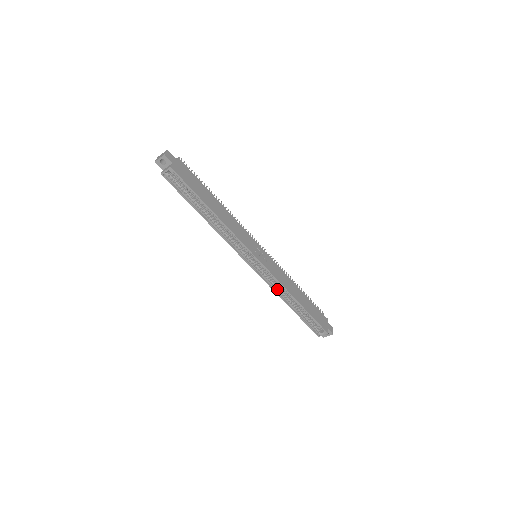
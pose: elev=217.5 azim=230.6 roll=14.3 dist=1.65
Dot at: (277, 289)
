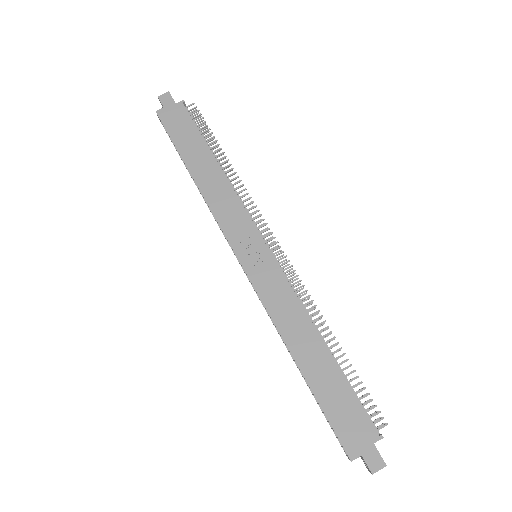
Dot at: occluded
